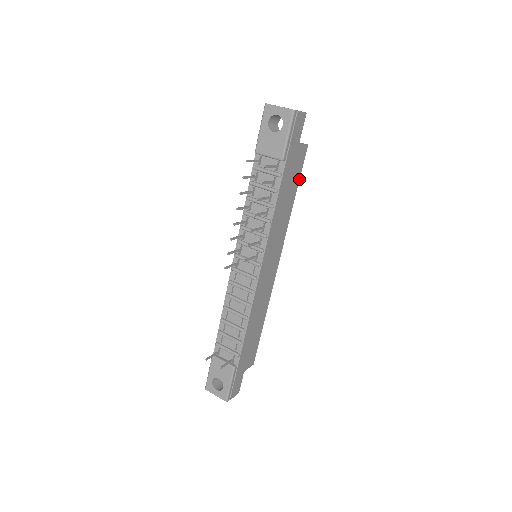
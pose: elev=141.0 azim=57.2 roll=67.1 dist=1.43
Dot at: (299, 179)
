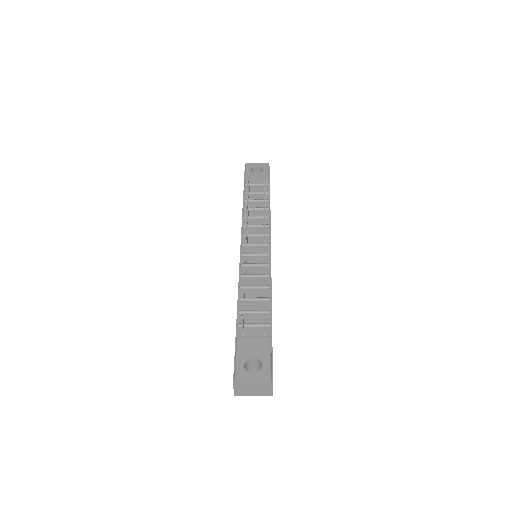
Dot at: occluded
